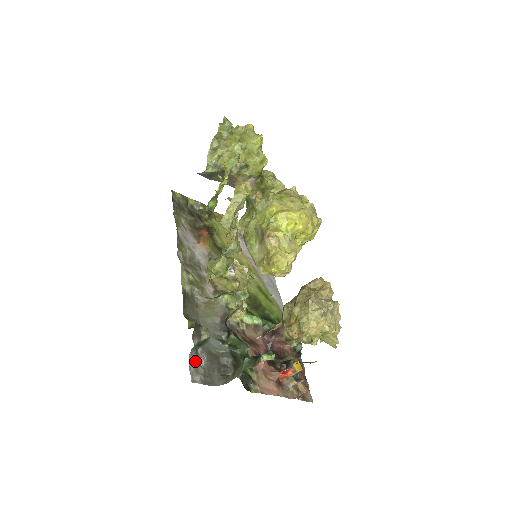
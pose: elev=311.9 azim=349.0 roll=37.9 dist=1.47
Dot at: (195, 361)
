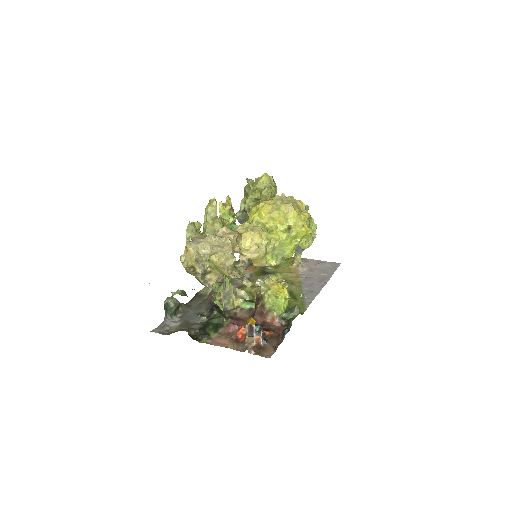
Dot at: (166, 323)
